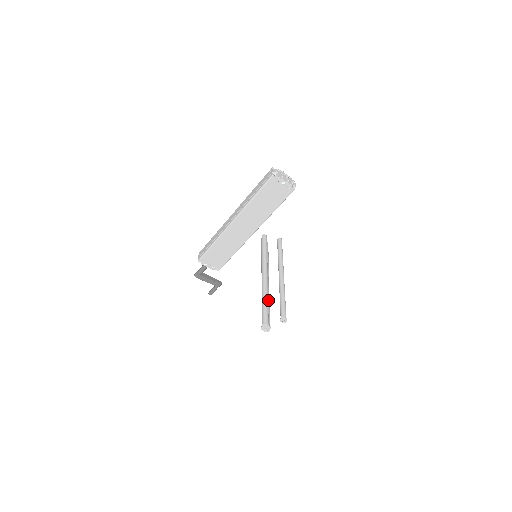
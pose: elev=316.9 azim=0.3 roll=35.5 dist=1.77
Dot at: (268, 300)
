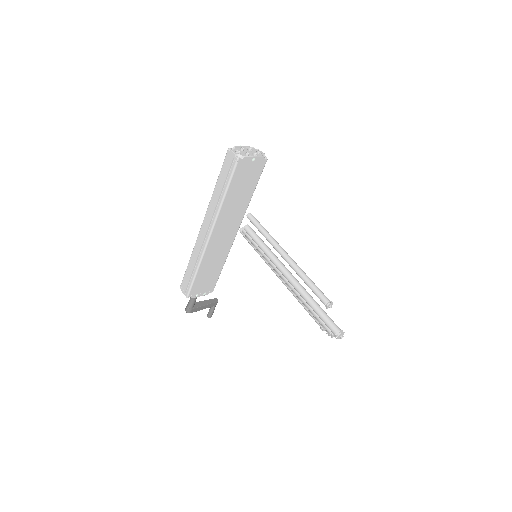
Dot at: occluded
